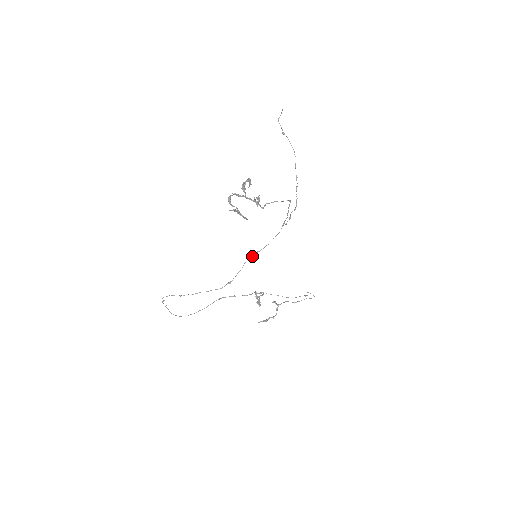
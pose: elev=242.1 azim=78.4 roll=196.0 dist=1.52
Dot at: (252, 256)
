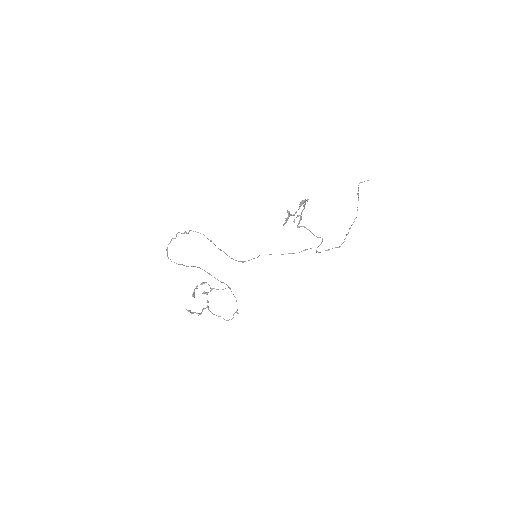
Dot at: occluded
